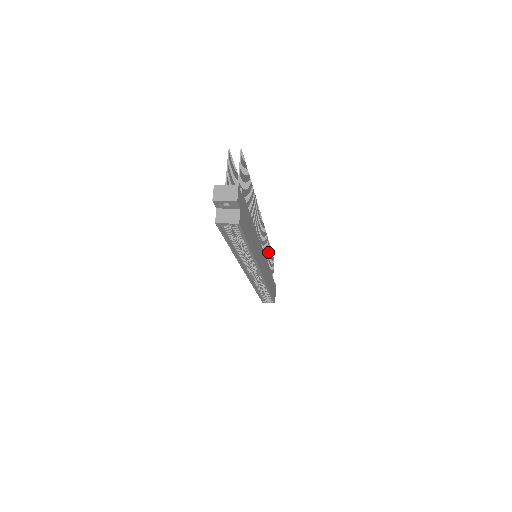
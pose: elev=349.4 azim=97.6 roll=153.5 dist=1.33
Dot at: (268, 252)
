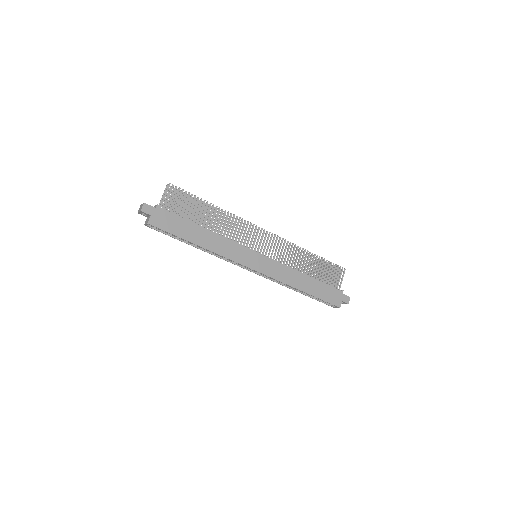
Dot at: (303, 258)
